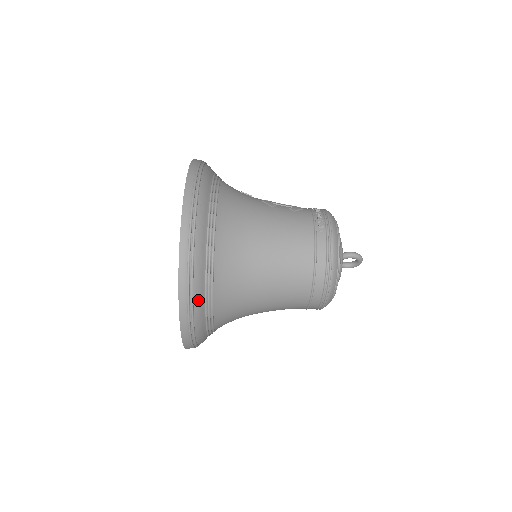
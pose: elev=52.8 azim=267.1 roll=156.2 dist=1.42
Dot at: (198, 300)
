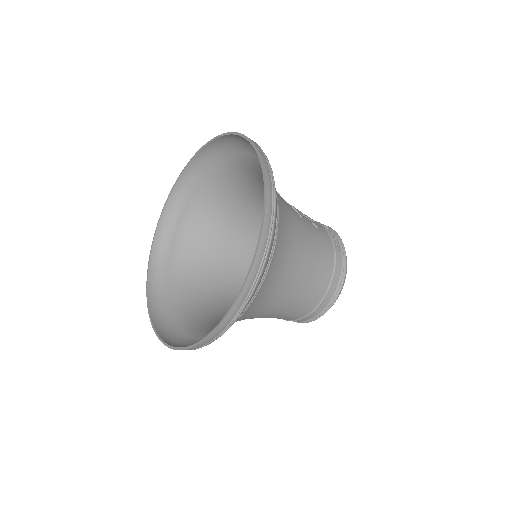
Dot at: (238, 317)
